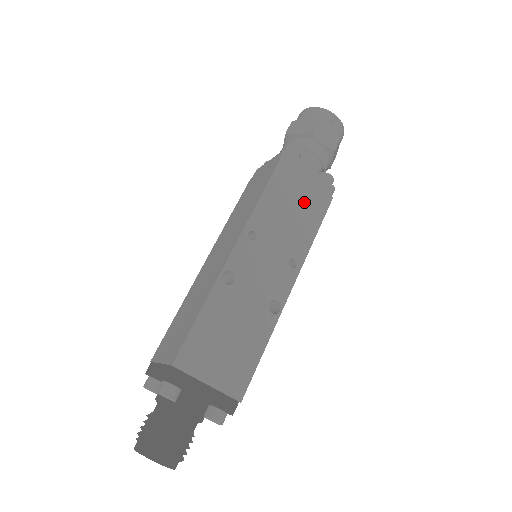
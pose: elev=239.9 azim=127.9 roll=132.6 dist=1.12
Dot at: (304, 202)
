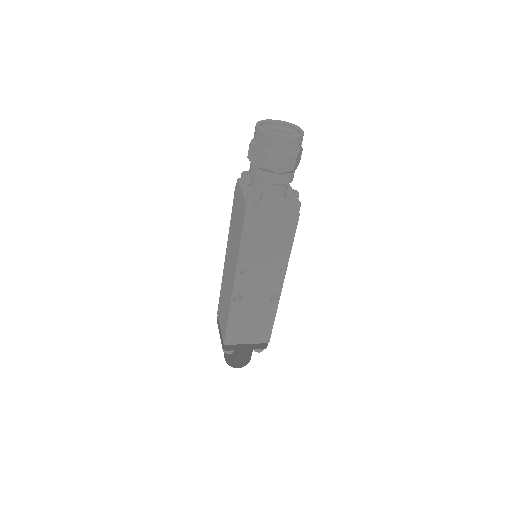
Dot at: (275, 231)
